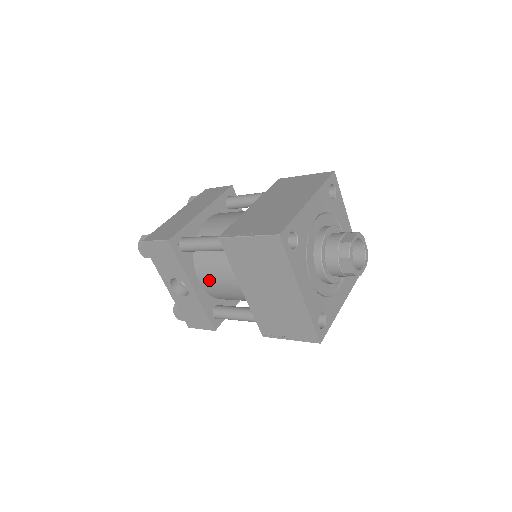
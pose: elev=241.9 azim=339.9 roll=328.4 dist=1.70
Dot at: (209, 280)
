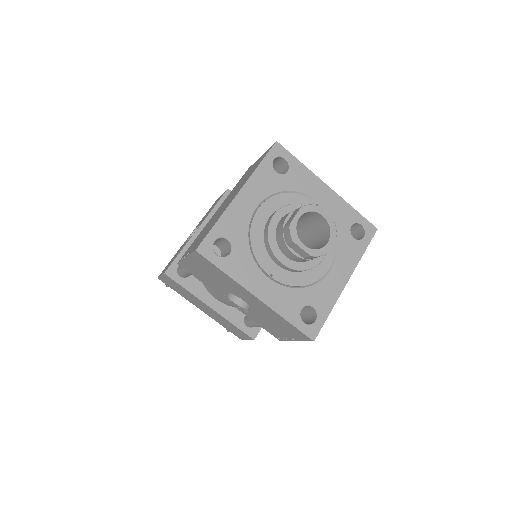
Dot at: occluded
